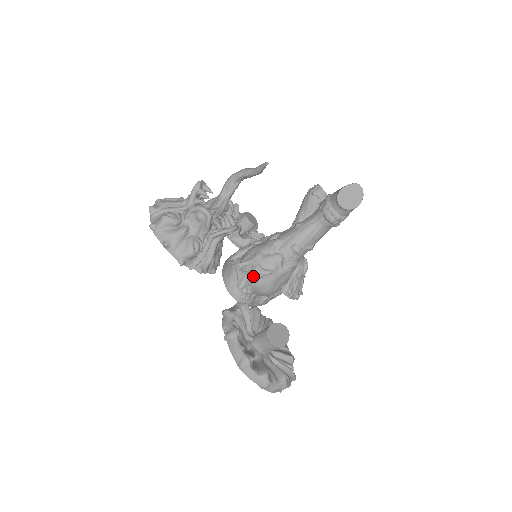
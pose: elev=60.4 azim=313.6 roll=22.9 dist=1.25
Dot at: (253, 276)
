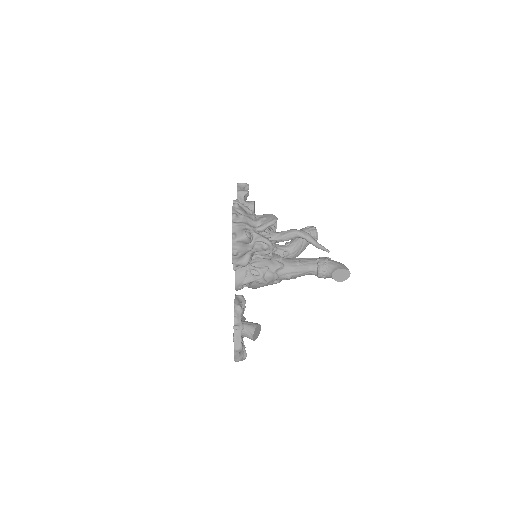
Dot at: (256, 281)
